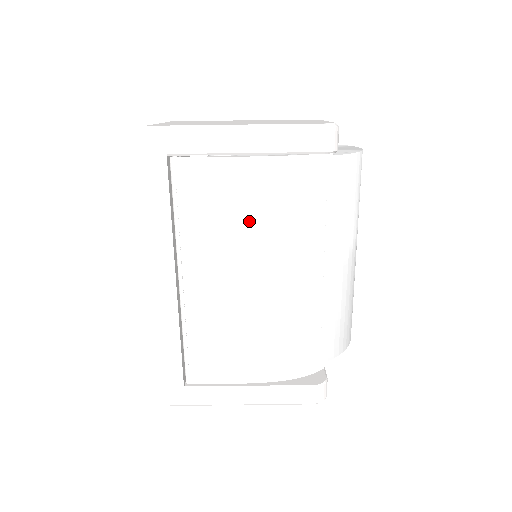
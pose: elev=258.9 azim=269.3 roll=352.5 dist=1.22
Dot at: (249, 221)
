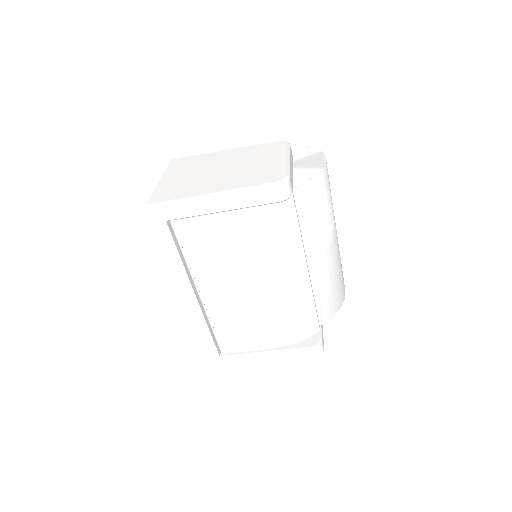
Dot at: (237, 253)
